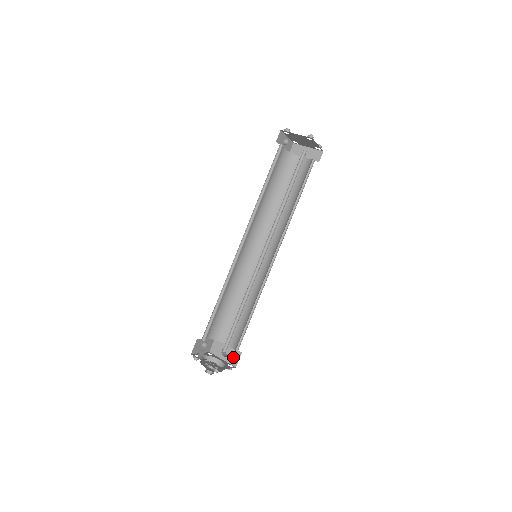
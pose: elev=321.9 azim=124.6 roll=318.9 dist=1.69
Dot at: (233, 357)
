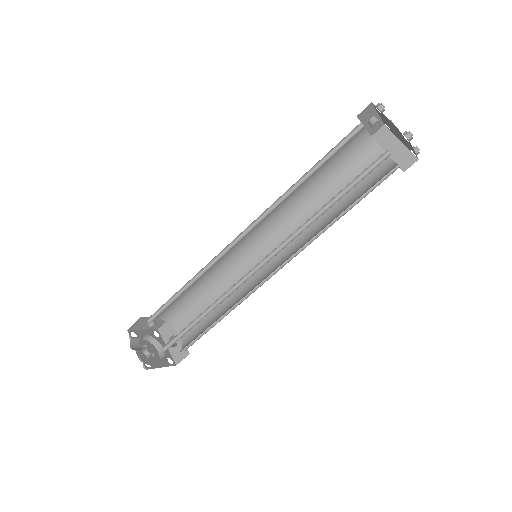
Dot at: (179, 352)
